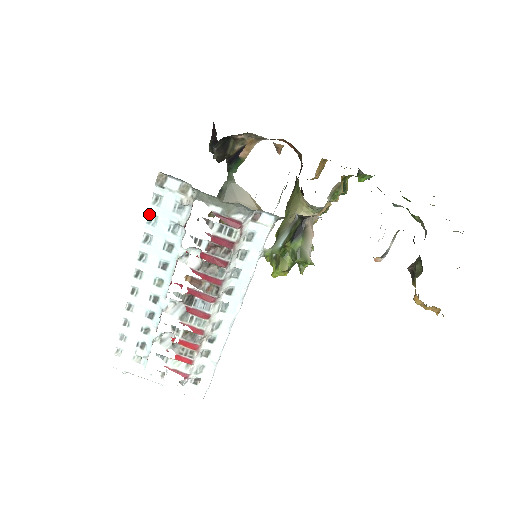
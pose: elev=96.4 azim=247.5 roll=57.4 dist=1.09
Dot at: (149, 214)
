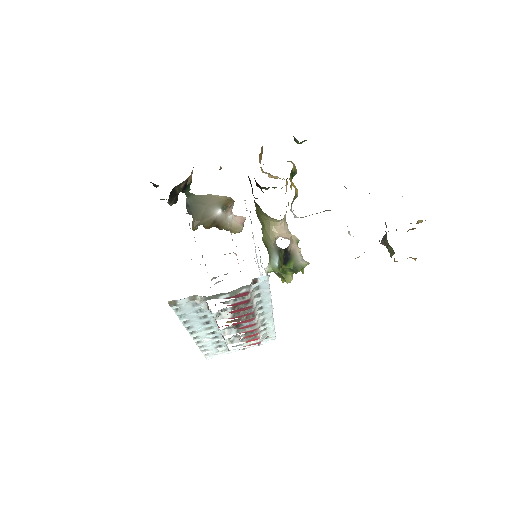
Dot at: (177, 315)
